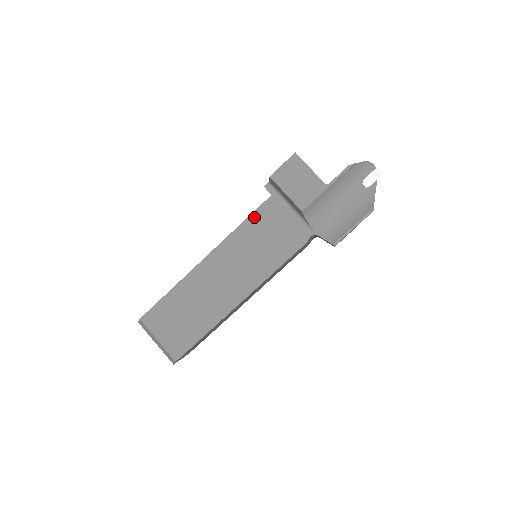
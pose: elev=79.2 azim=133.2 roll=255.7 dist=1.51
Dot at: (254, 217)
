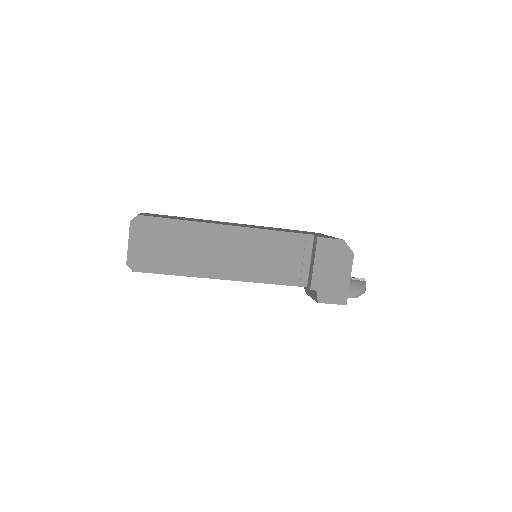
Dot at: occluded
